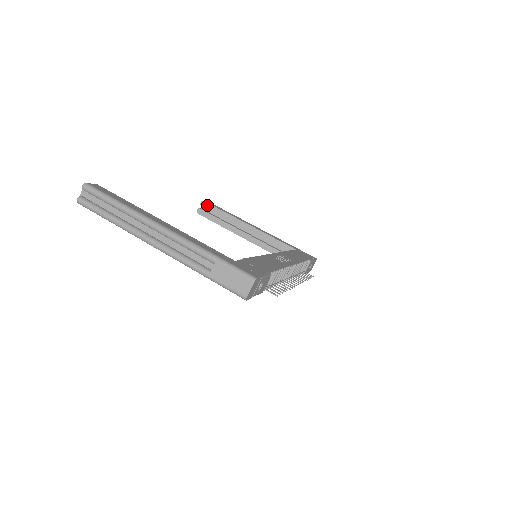
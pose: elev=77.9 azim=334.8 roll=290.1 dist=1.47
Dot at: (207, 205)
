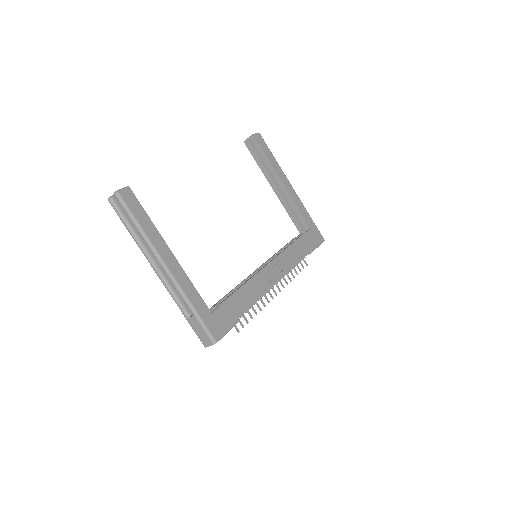
Dot at: (255, 142)
